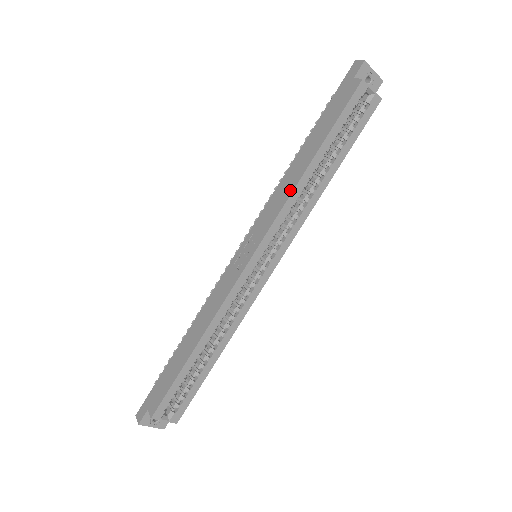
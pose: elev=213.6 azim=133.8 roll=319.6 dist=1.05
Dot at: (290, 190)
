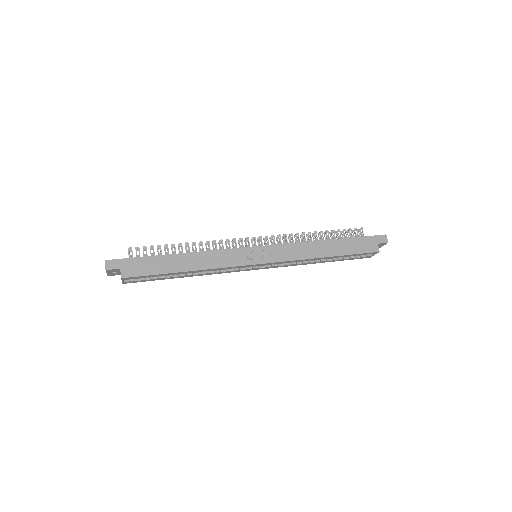
Dot at: (307, 256)
